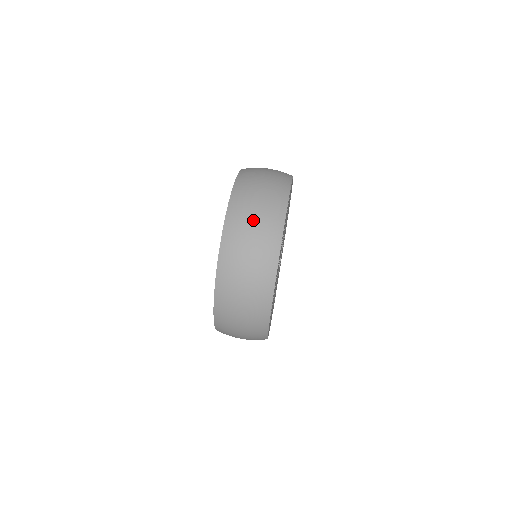
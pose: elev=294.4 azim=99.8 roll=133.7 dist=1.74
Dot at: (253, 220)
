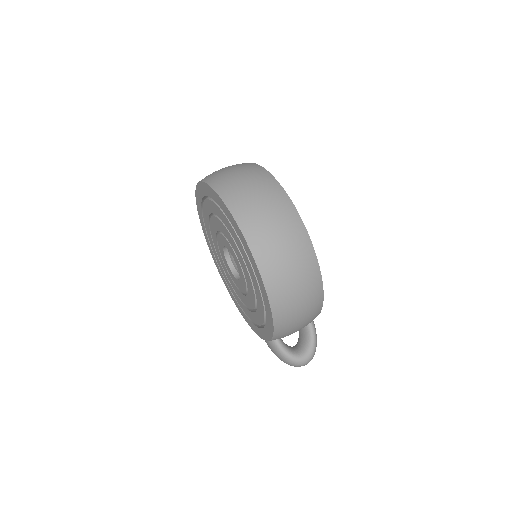
Dot at: (225, 168)
